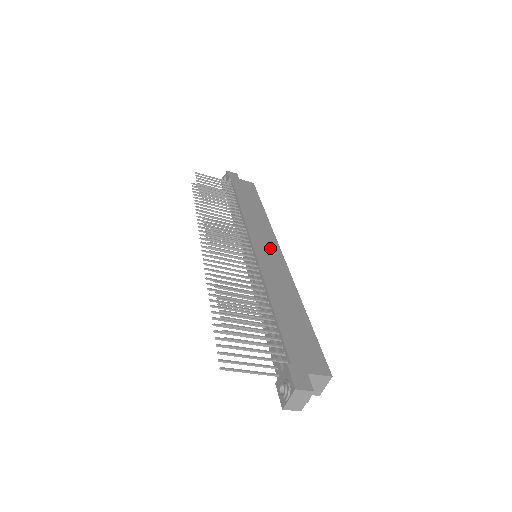
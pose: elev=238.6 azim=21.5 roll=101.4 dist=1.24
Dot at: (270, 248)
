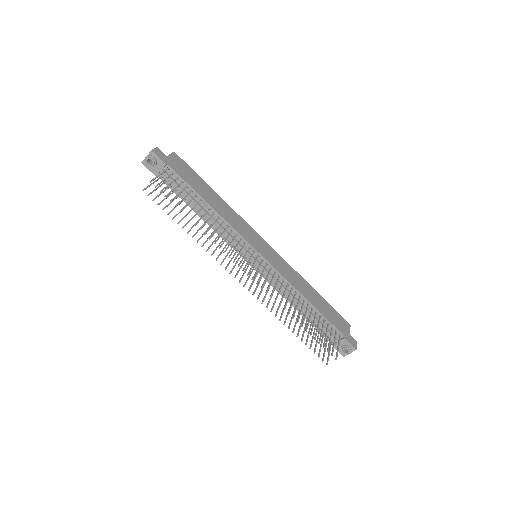
Dot at: (263, 245)
